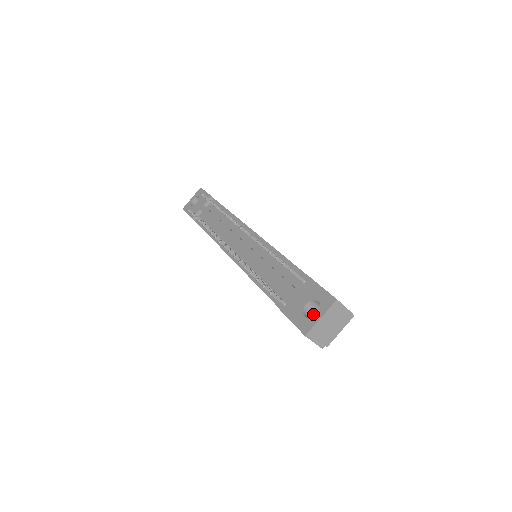
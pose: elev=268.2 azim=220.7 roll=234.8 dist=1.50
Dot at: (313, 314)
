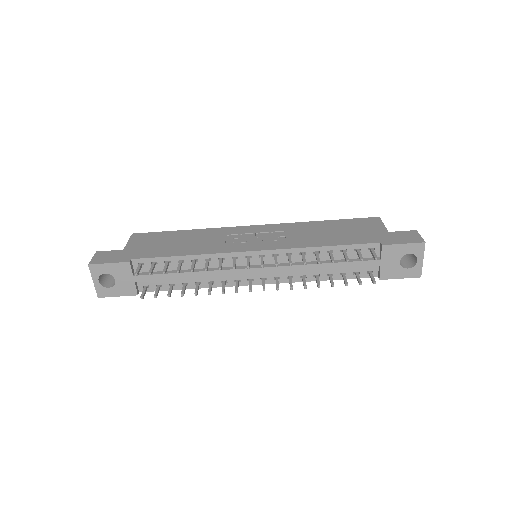
Dot at: occluded
